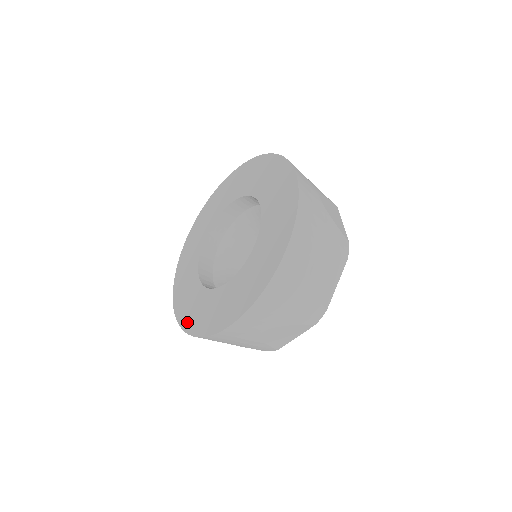
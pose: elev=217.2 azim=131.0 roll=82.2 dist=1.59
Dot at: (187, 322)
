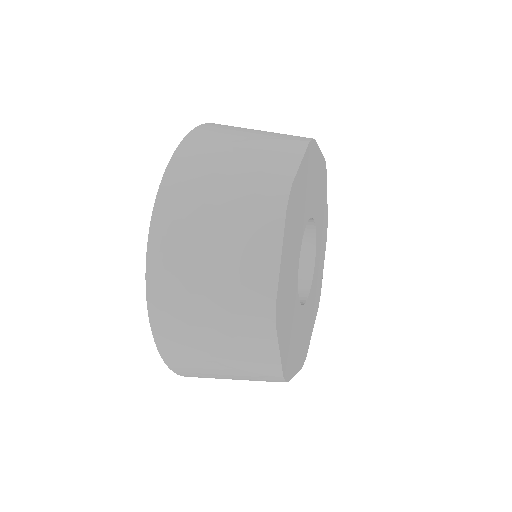
Dot at: occluded
